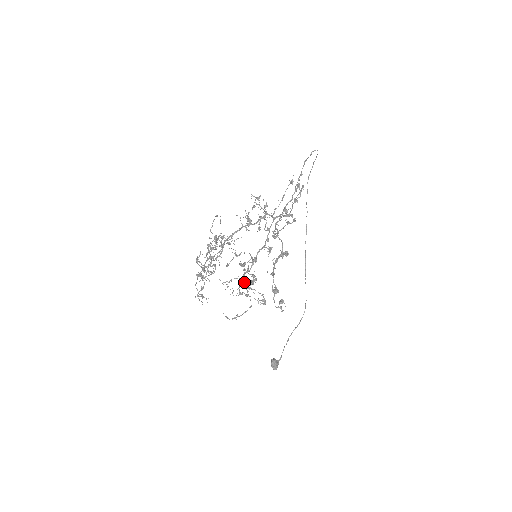
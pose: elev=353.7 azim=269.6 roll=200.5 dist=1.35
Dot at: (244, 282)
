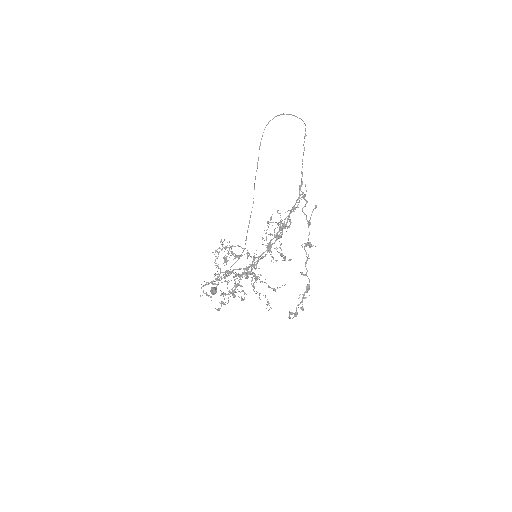
Dot at: (240, 275)
